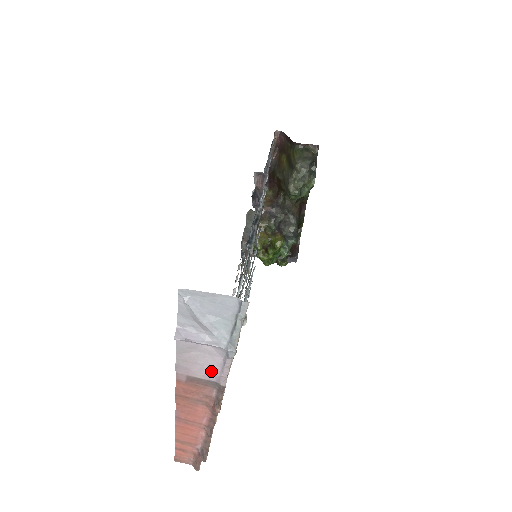
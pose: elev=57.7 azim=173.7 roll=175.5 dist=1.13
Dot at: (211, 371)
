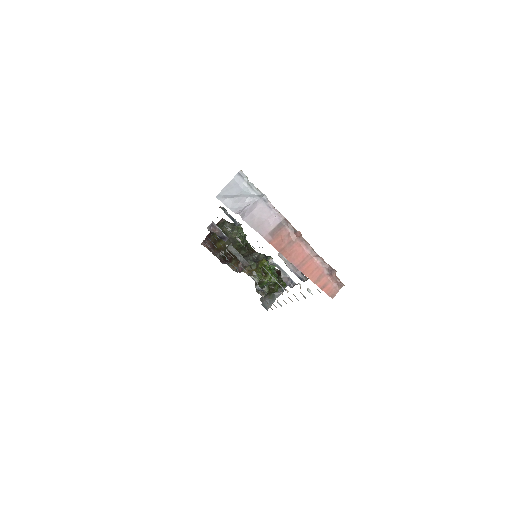
Dot at: (272, 218)
